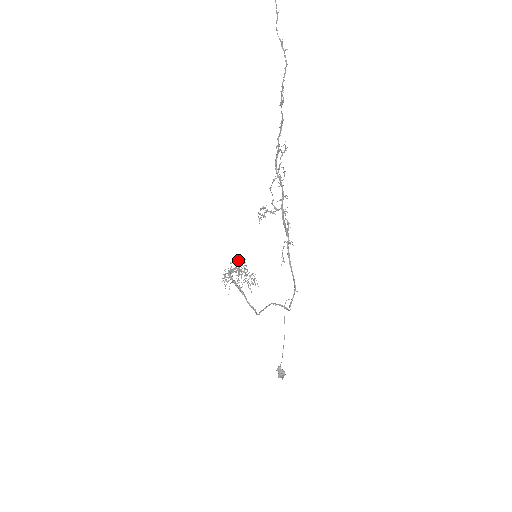
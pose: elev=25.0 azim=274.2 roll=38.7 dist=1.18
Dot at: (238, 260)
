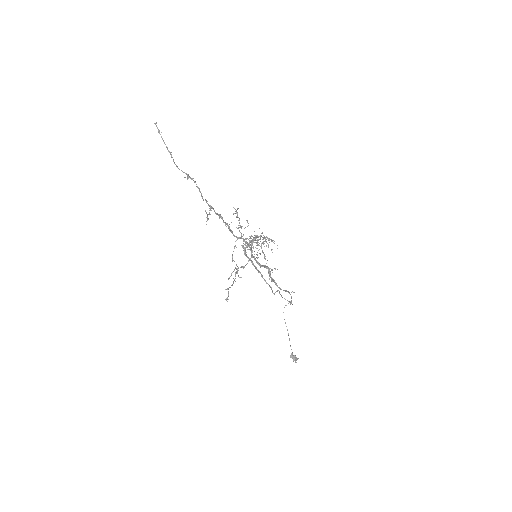
Dot at: occluded
